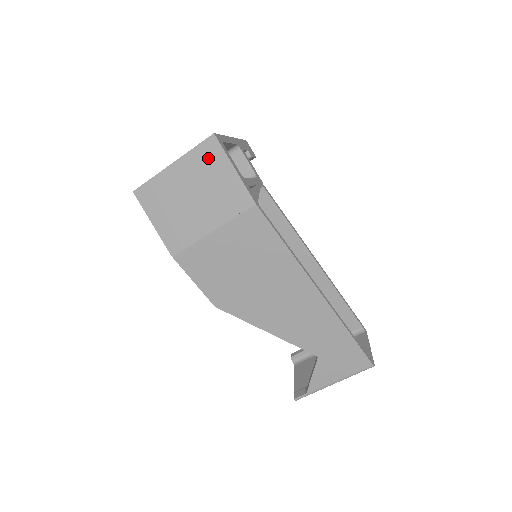
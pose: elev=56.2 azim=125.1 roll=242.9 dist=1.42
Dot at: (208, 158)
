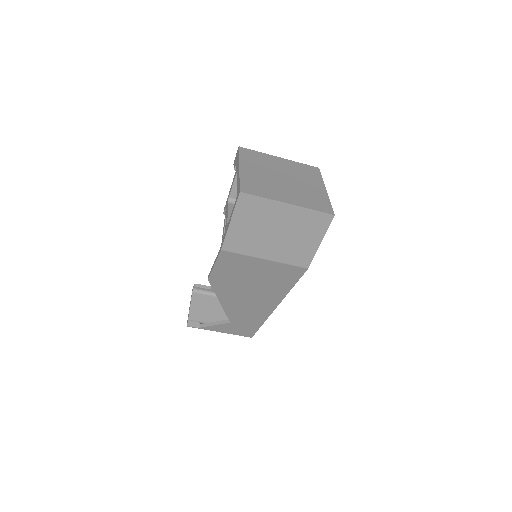
Dot at: (314, 223)
